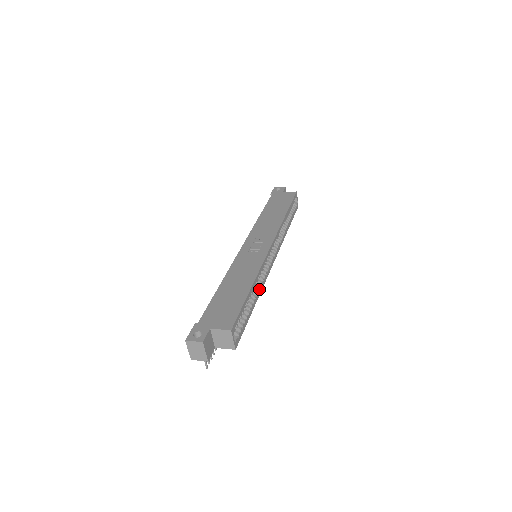
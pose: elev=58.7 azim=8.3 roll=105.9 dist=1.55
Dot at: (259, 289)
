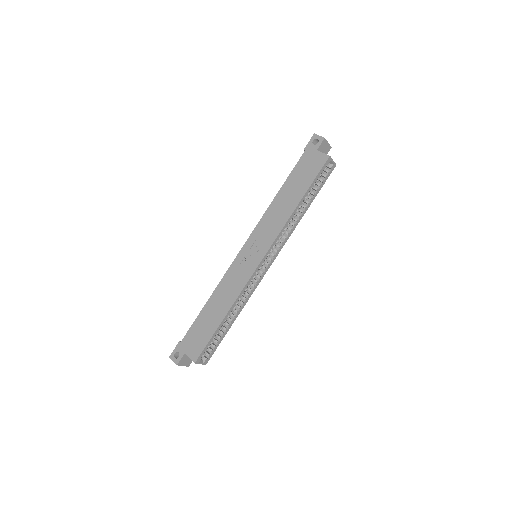
Dot at: (241, 306)
